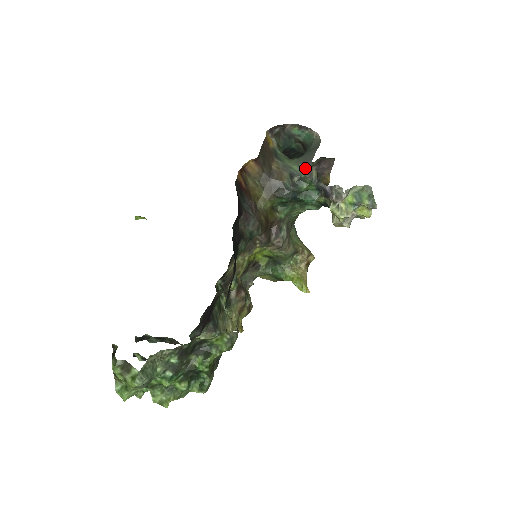
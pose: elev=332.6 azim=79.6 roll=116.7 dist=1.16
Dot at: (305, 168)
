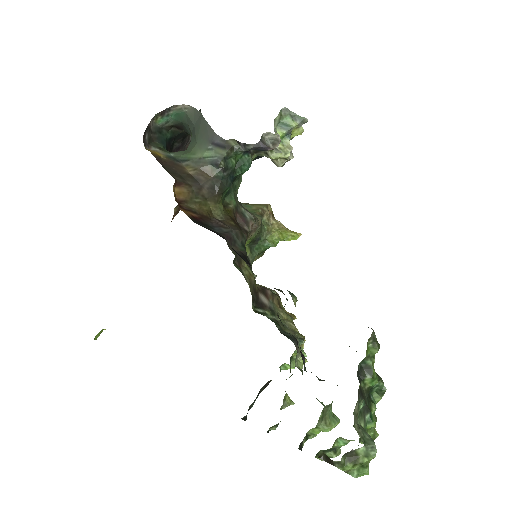
Dot at: (218, 146)
